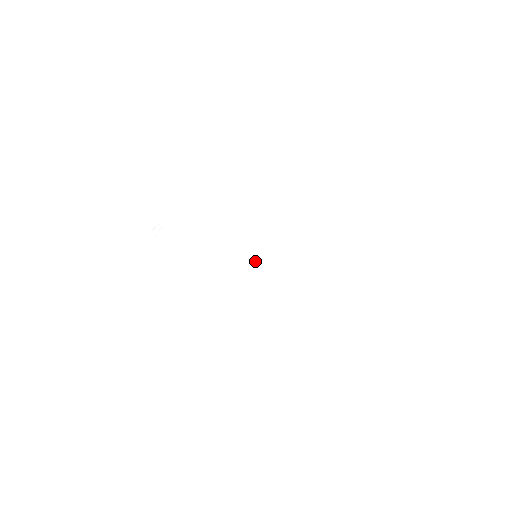
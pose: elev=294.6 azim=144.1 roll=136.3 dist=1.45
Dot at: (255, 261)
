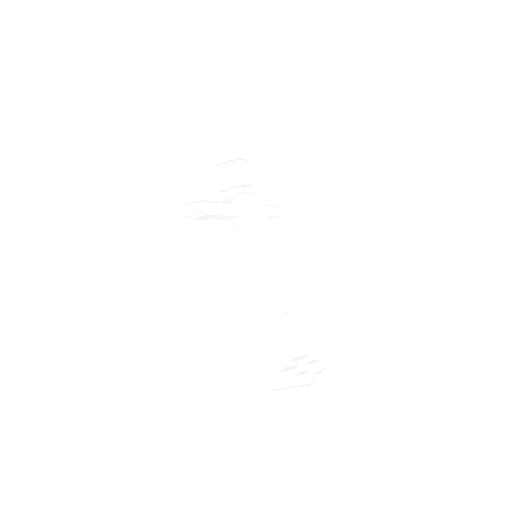
Dot at: (257, 266)
